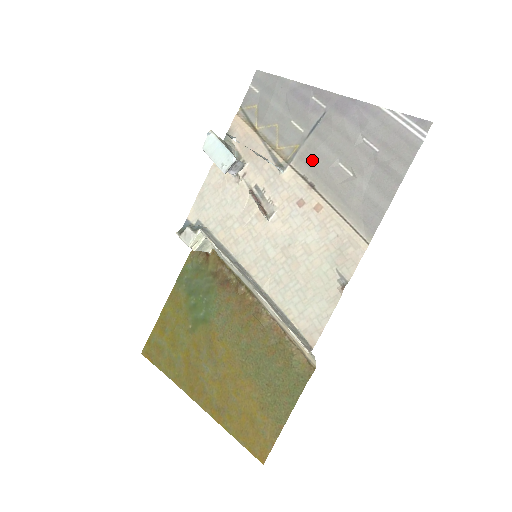
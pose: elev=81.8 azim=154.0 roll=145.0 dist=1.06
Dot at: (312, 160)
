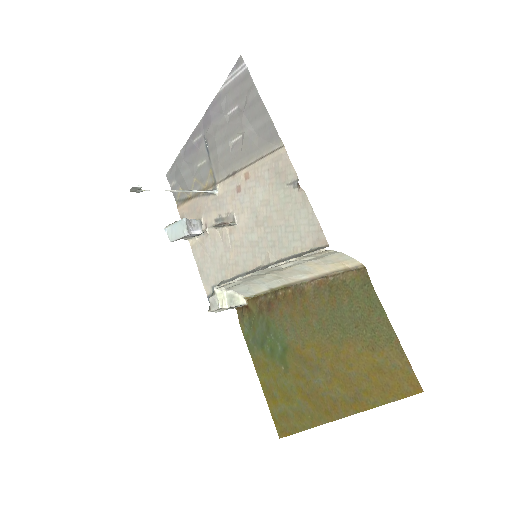
Dot at: (221, 163)
